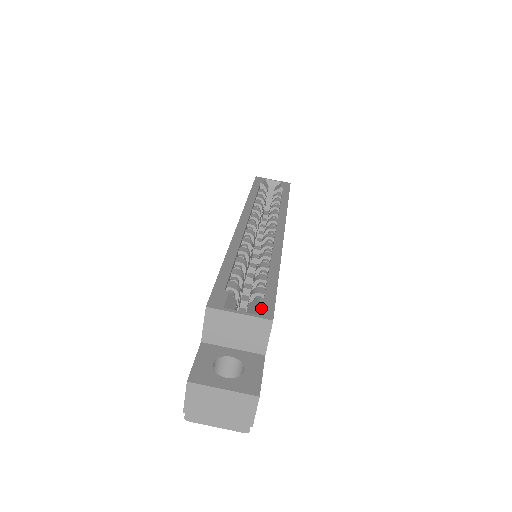
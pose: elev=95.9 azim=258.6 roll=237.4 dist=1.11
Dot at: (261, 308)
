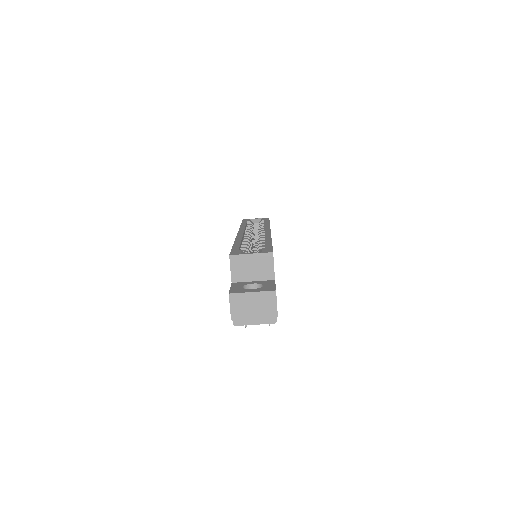
Dot at: (264, 250)
